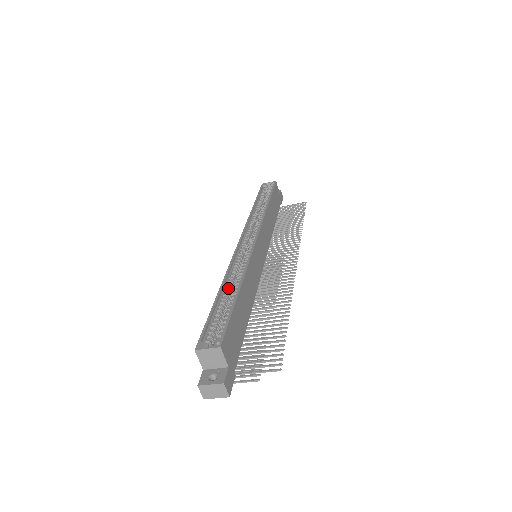
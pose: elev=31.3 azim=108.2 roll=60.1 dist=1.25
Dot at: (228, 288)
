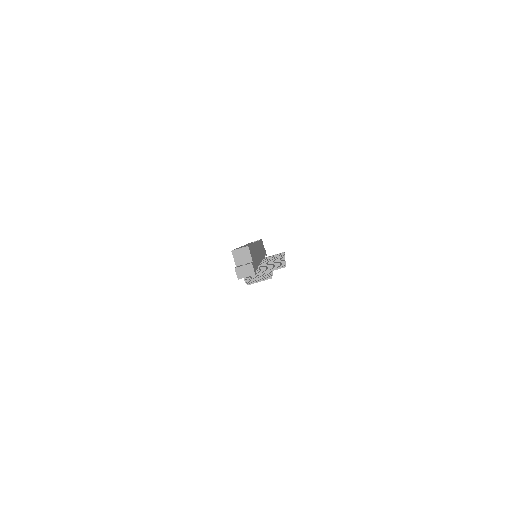
Dot at: occluded
